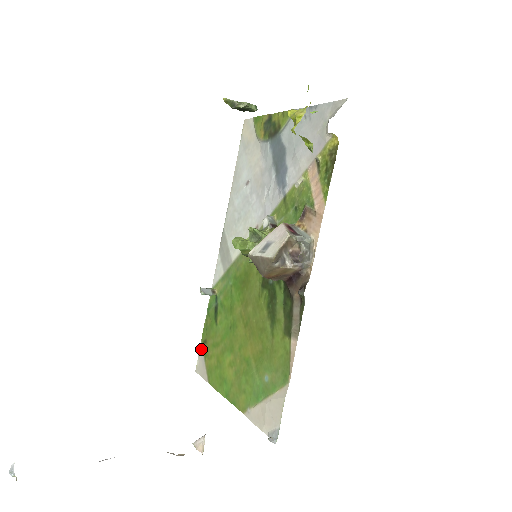
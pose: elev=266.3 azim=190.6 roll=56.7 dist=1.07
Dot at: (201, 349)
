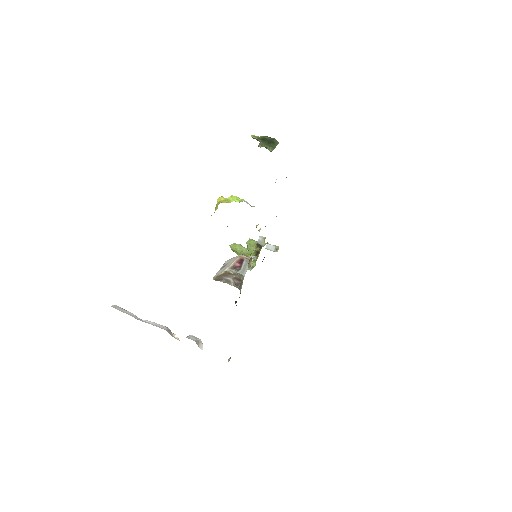
Dot at: occluded
